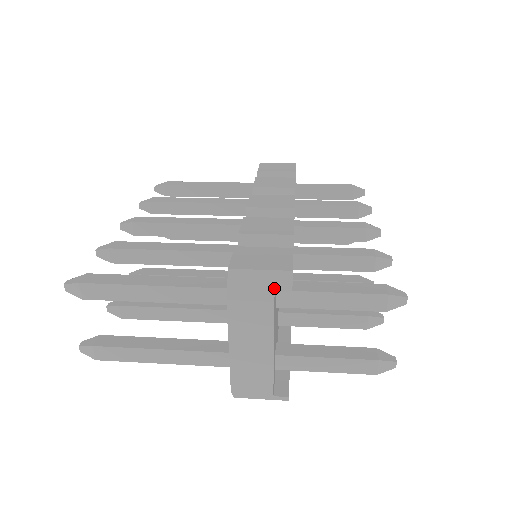
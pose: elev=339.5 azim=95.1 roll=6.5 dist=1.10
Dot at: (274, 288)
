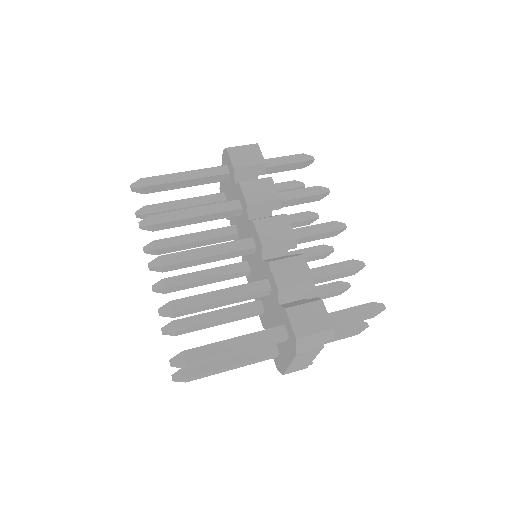
Dot at: (324, 340)
